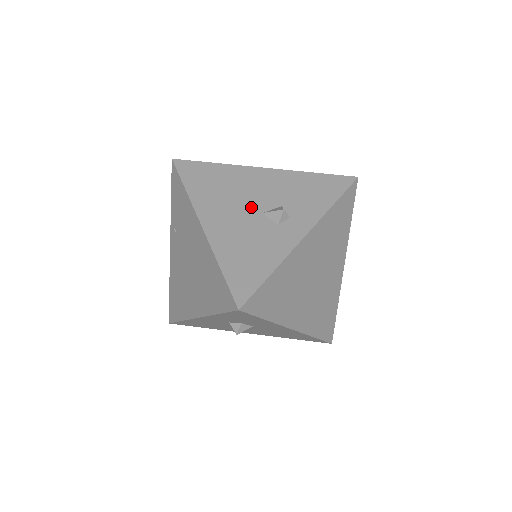
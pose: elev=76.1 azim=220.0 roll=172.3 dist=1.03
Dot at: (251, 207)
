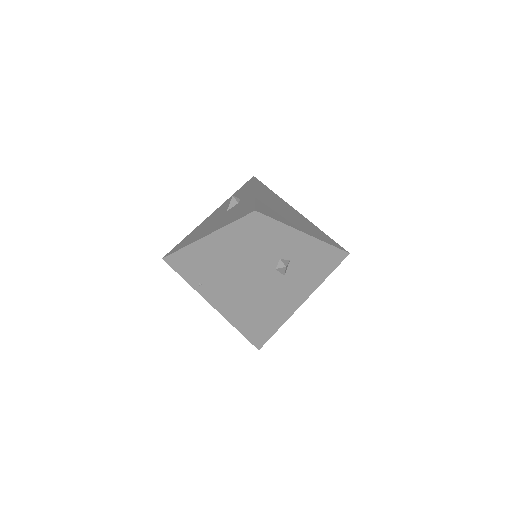
Dot at: (219, 217)
